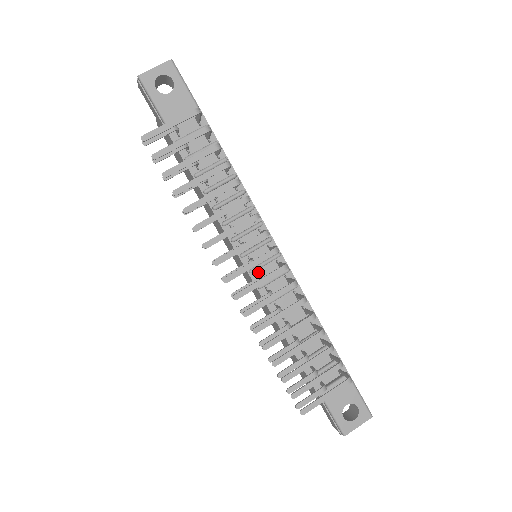
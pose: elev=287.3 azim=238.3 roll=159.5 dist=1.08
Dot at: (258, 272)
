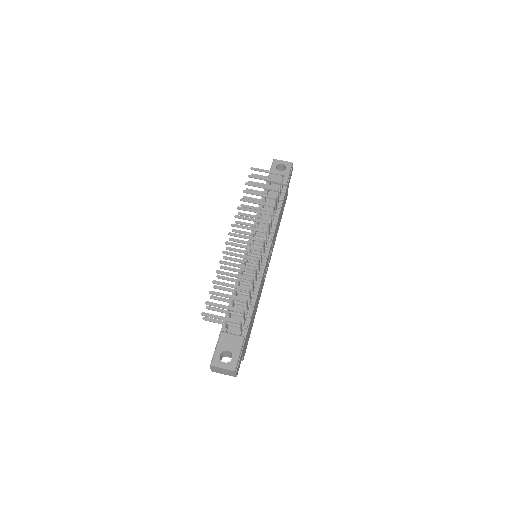
Dot at: (249, 255)
